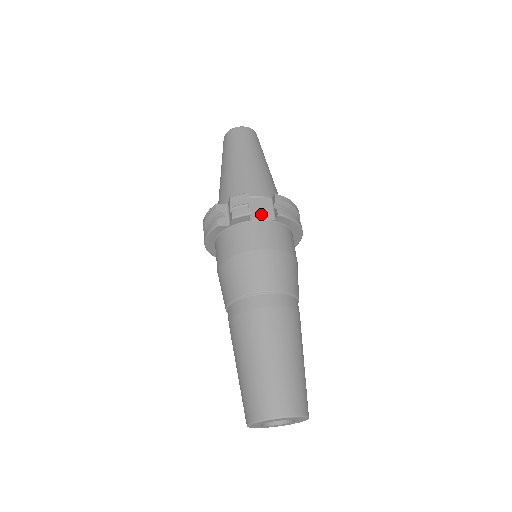
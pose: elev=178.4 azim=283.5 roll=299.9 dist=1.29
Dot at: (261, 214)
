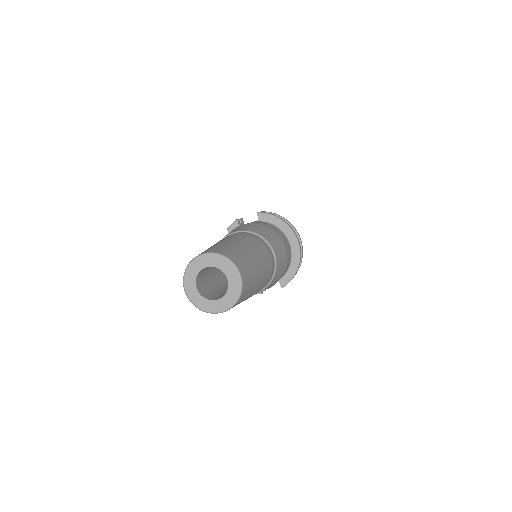
Dot at: occluded
